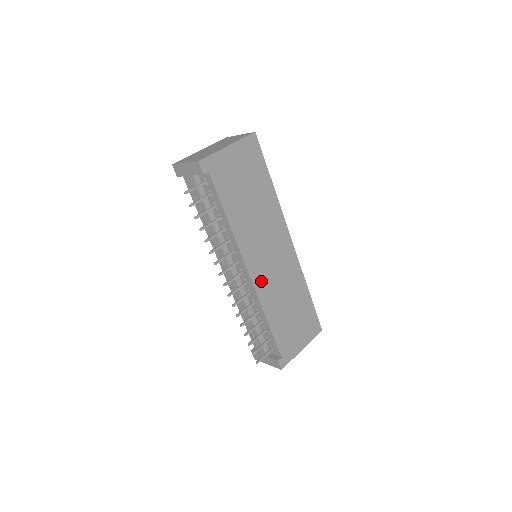
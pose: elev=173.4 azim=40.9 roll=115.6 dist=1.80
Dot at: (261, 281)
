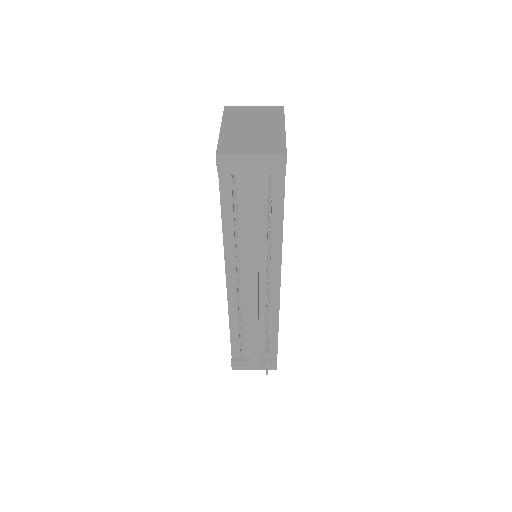
Dot at: occluded
